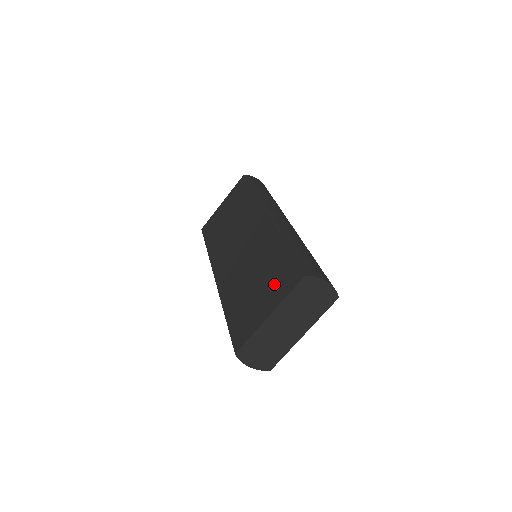
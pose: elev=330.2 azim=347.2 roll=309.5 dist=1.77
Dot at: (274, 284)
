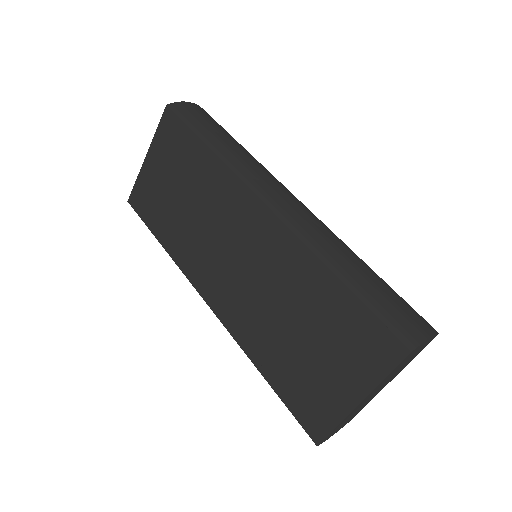
Dot at: (346, 350)
